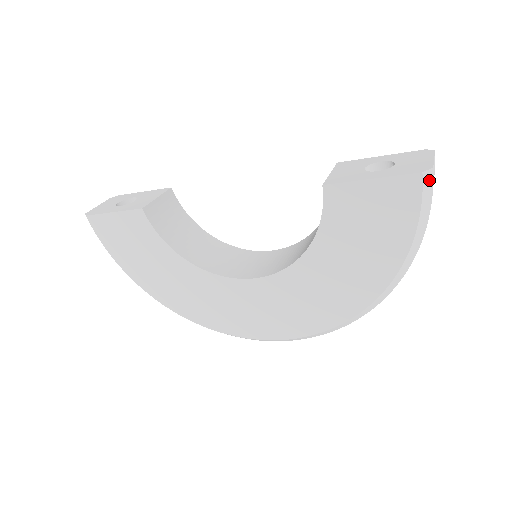
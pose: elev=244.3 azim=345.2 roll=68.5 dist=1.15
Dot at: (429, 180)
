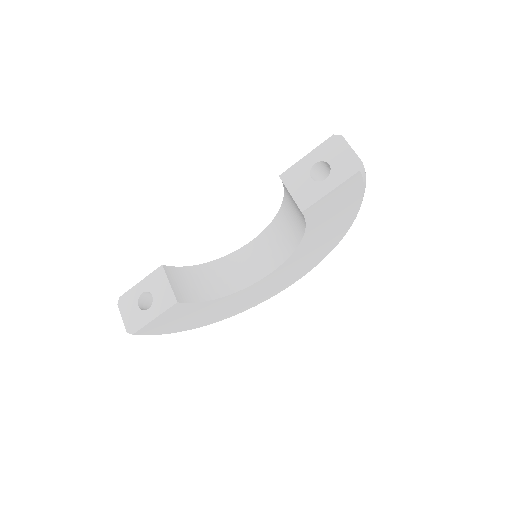
Dot at: (363, 168)
